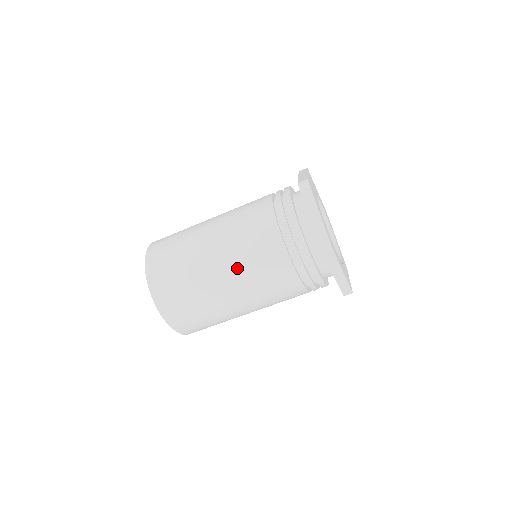
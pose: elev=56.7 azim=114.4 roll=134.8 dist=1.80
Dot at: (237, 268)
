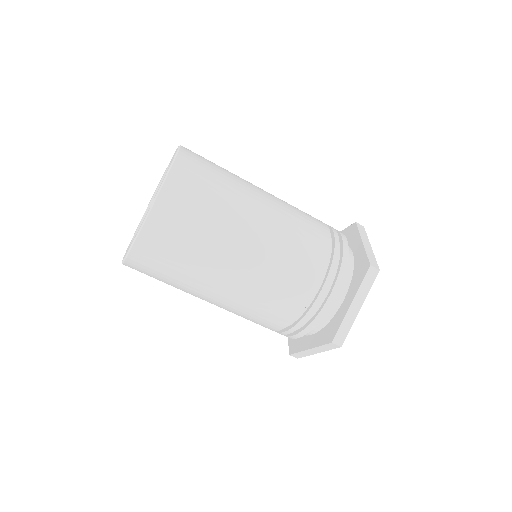
Dot at: (252, 281)
